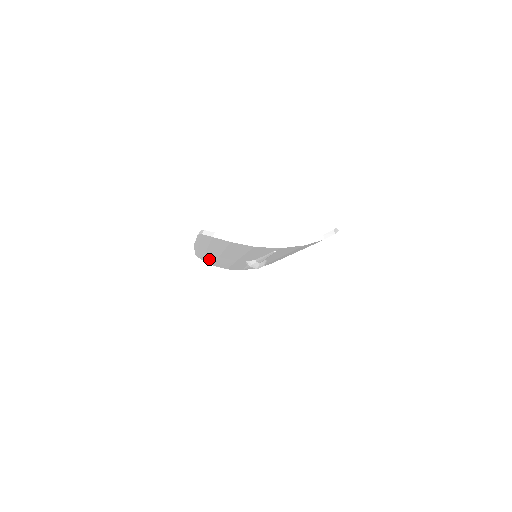
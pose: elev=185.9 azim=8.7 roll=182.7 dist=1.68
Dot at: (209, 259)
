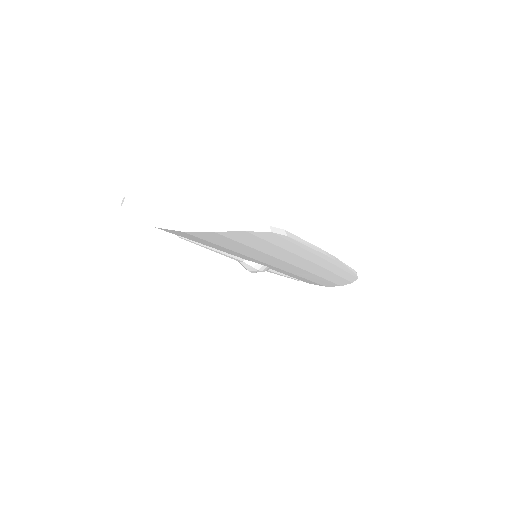
Dot at: occluded
